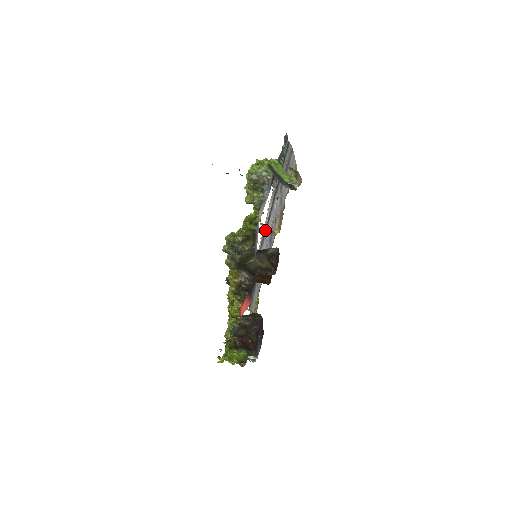
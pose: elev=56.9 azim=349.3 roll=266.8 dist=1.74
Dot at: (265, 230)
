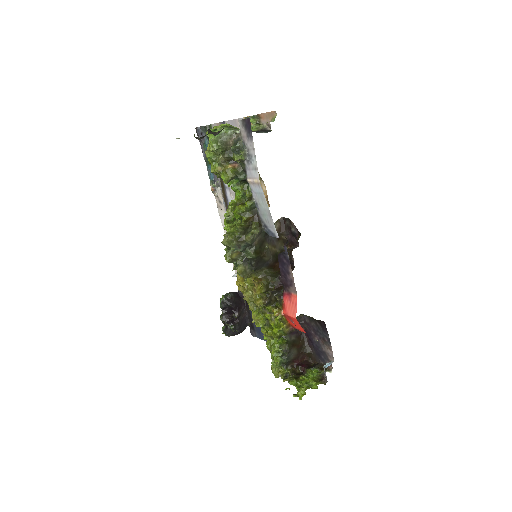
Dot at: occluded
